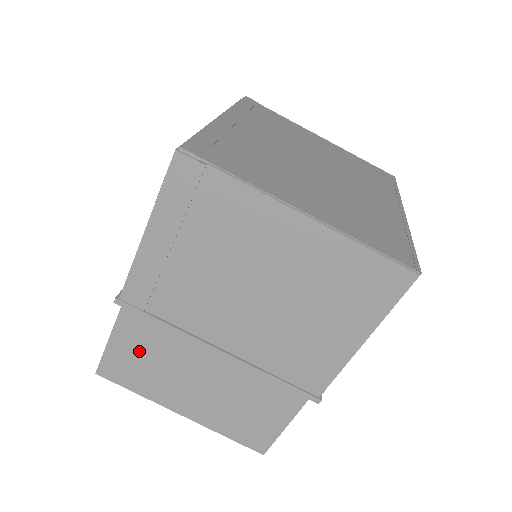
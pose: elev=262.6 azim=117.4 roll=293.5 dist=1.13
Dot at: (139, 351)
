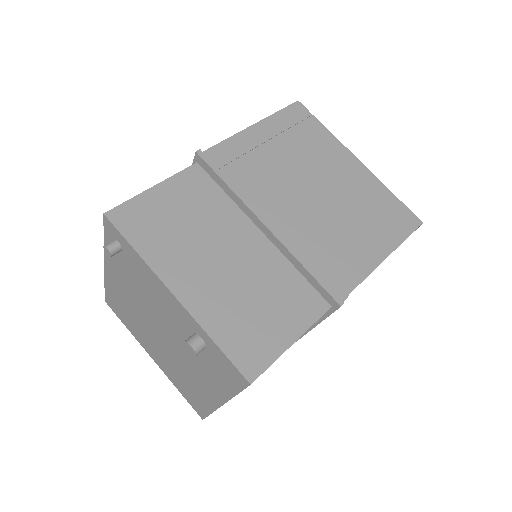
Dot at: (177, 209)
